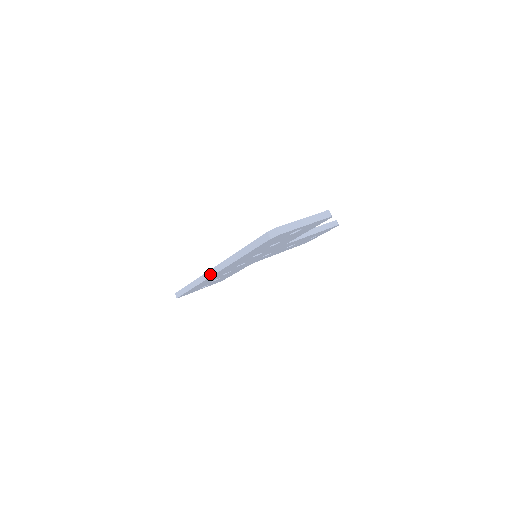
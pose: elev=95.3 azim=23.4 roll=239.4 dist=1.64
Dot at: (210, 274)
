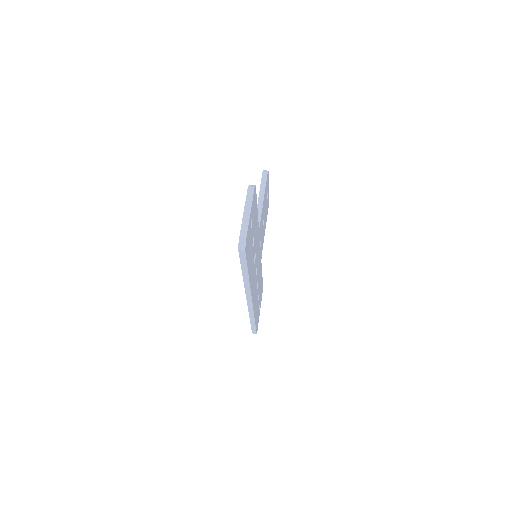
Dot at: (250, 303)
